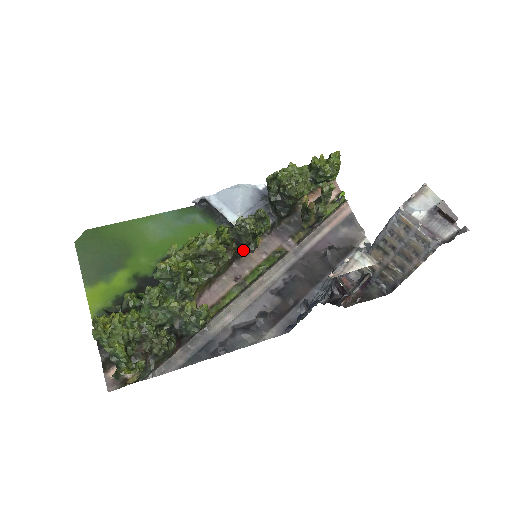
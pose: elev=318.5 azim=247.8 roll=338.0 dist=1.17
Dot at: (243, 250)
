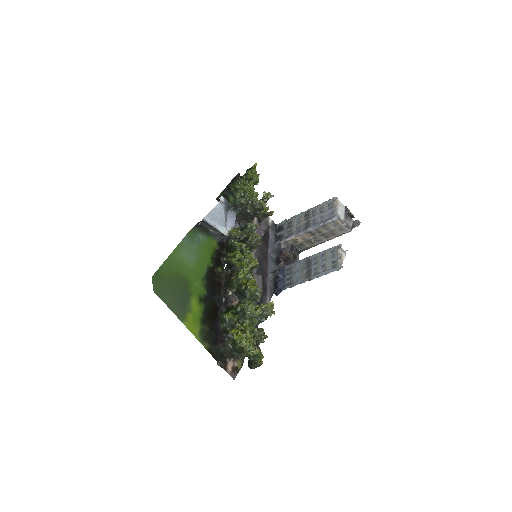
Dot at: occluded
